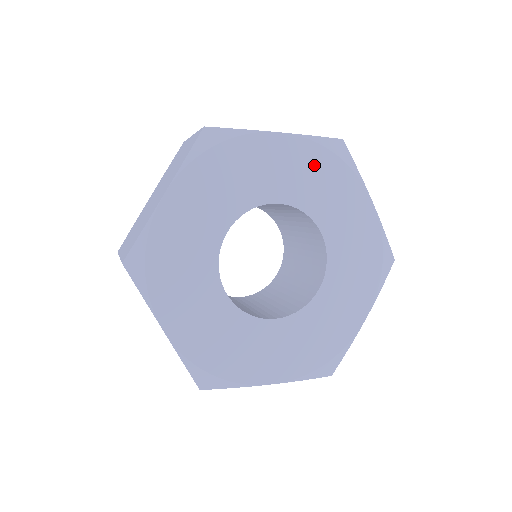
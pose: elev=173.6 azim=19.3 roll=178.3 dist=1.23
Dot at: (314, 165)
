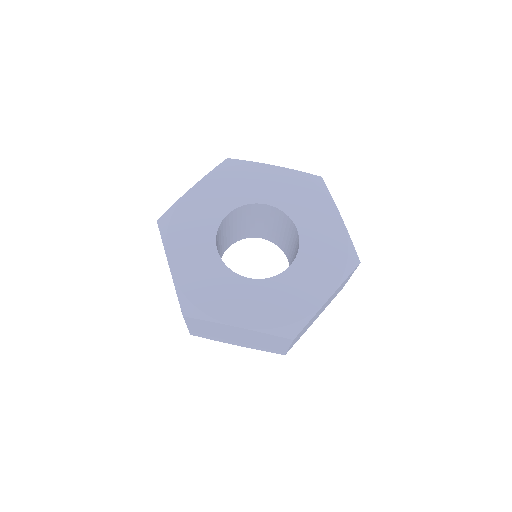
Dot at: (226, 181)
